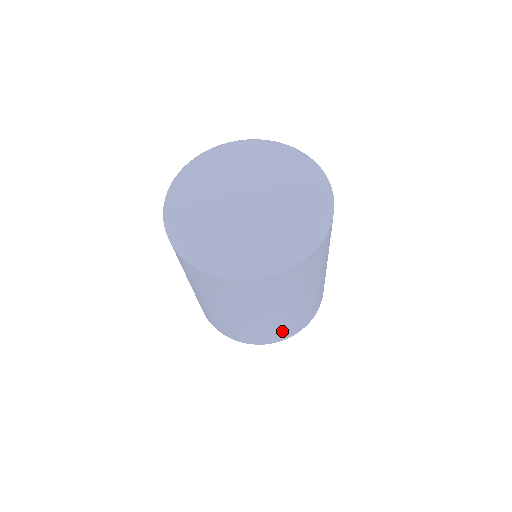
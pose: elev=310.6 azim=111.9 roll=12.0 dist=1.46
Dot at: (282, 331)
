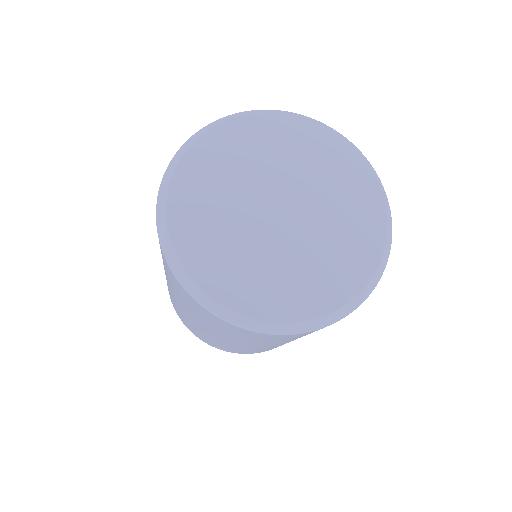
Dot at: occluded
